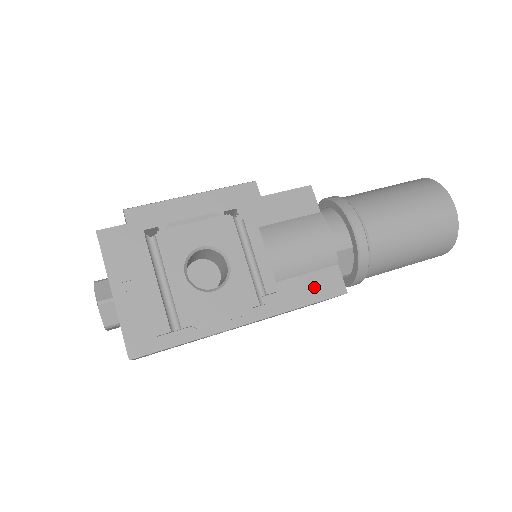
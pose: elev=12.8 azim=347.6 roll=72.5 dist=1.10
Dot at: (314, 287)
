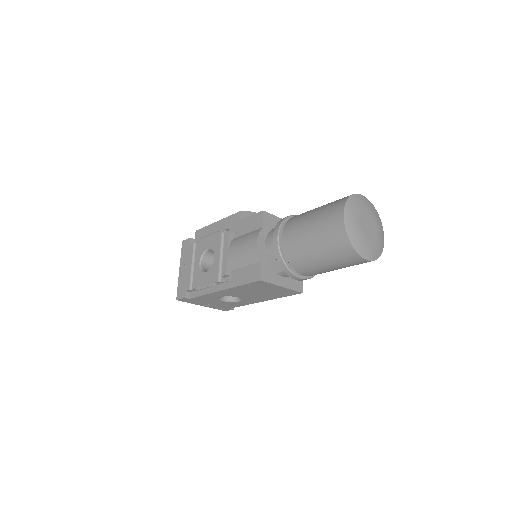
Dot at: (247, 275)
